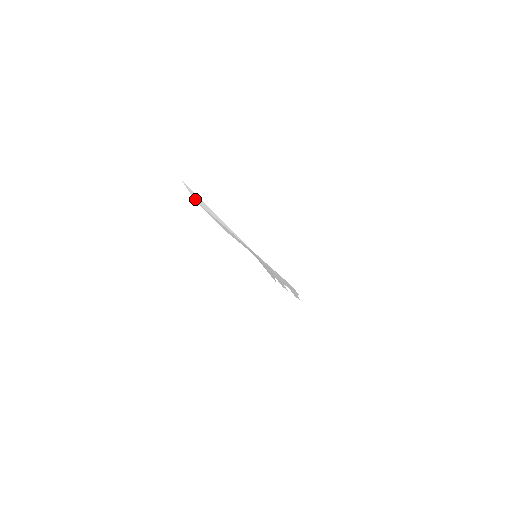
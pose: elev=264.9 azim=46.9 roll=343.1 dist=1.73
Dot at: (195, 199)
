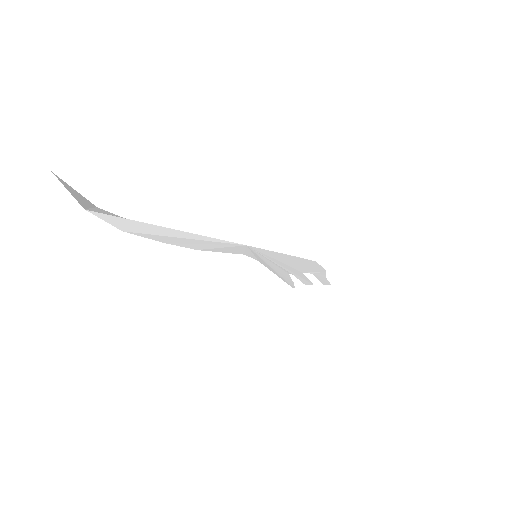
Dot at: (124, 228)
